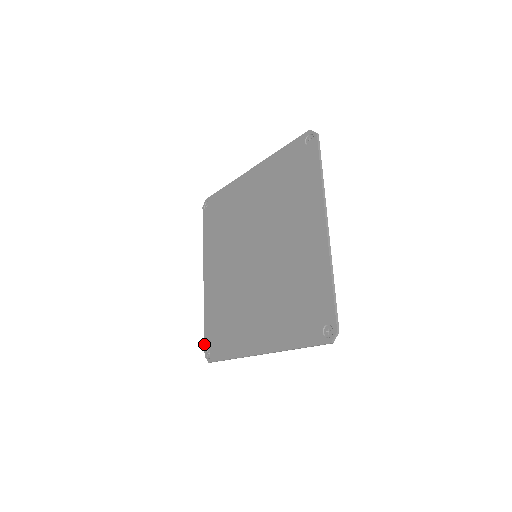
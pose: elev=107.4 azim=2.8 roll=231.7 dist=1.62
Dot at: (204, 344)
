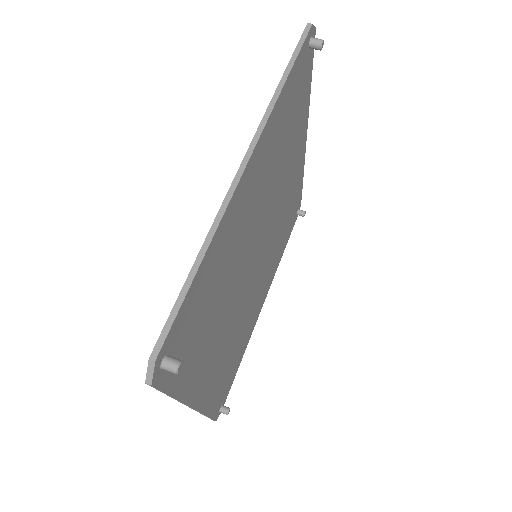
Dot at: occluded
